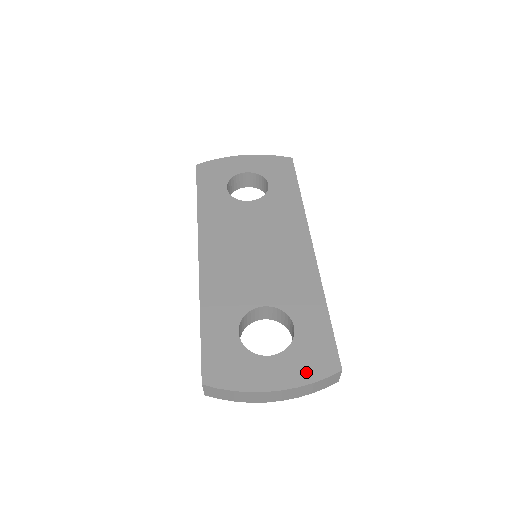
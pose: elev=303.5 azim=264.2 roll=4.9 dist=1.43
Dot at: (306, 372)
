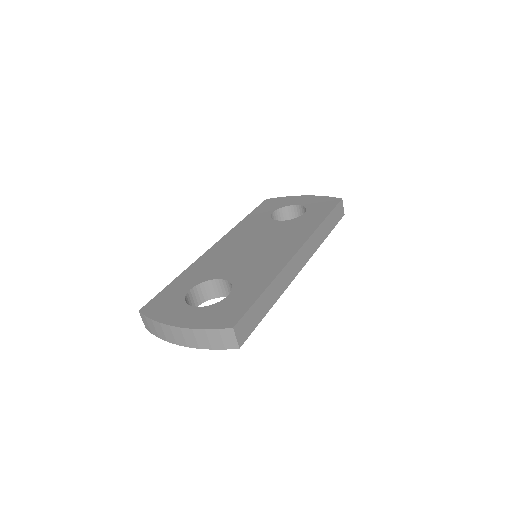
Dot at: (207, 322)
